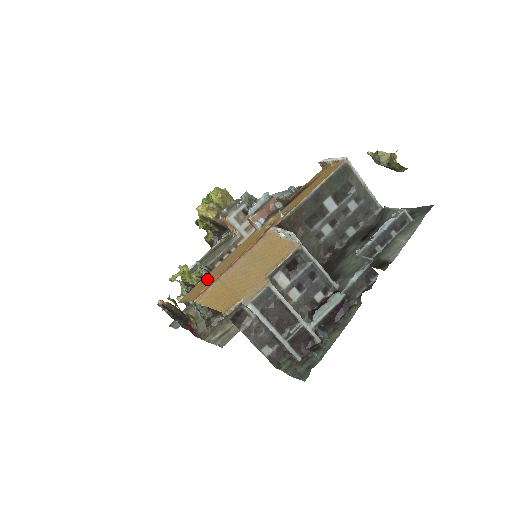
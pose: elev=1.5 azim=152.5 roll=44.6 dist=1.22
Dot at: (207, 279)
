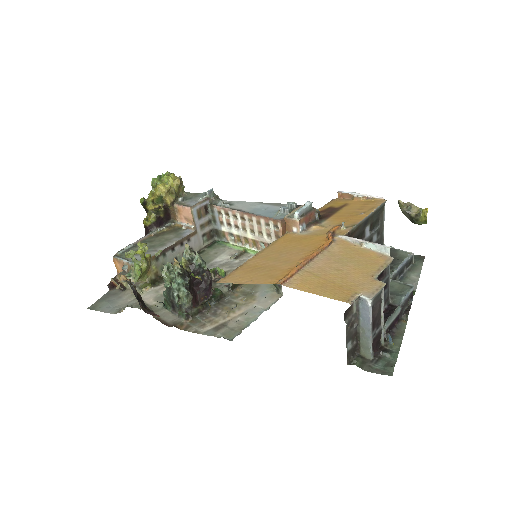
Dot at: (261, 266)
